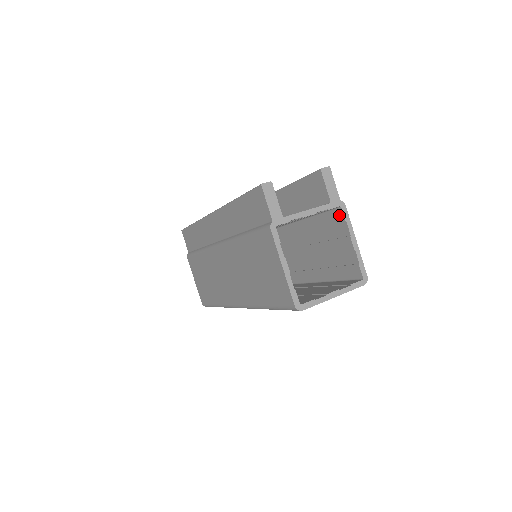
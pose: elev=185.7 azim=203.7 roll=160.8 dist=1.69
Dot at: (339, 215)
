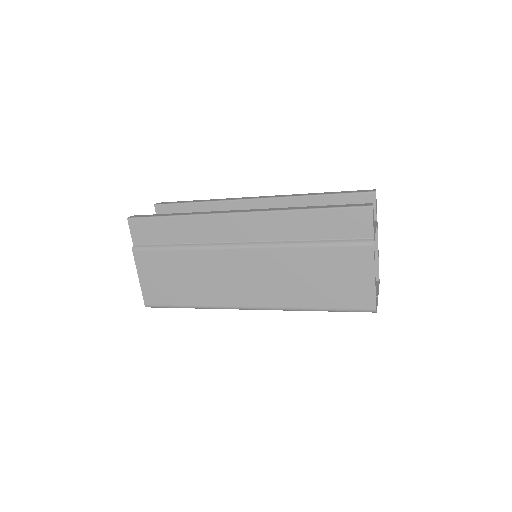
Dot at: occluded
